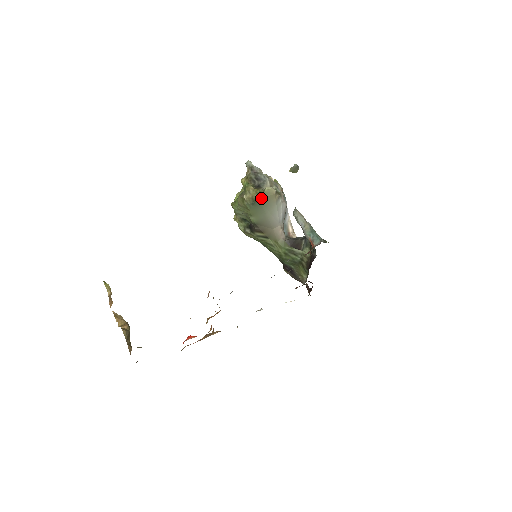
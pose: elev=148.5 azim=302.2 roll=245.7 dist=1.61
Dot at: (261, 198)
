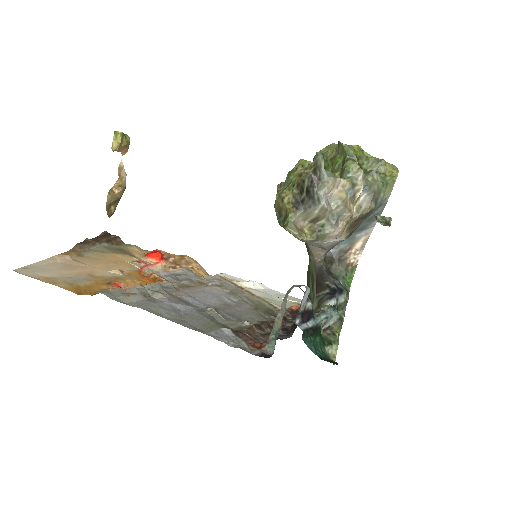
Dot at: (282, 226)
